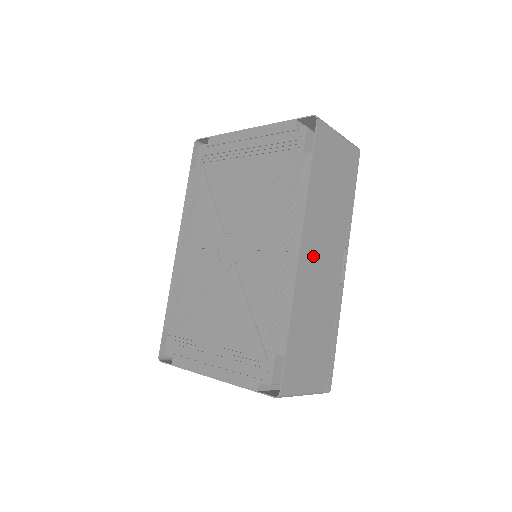
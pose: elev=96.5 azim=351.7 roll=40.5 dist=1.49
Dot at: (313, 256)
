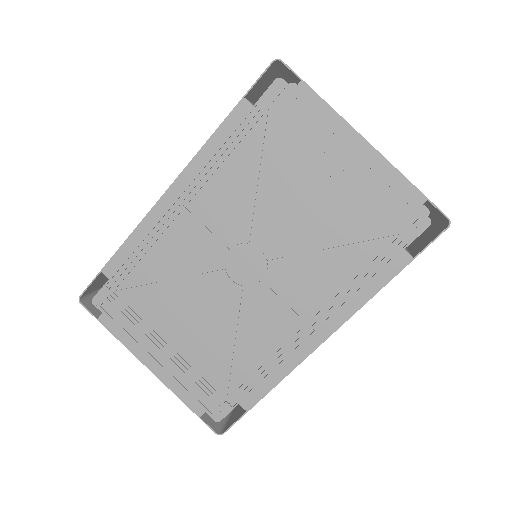
Dot at: occluded
